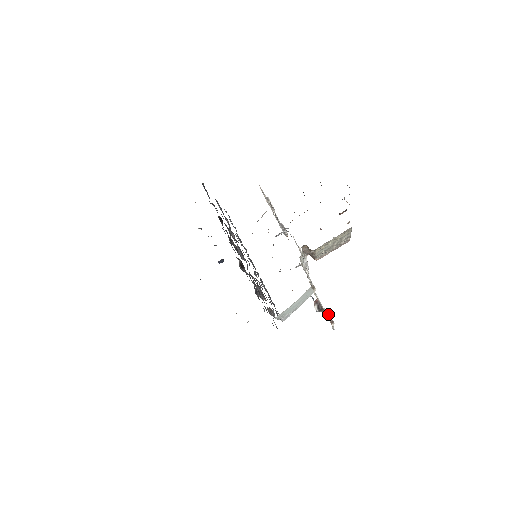
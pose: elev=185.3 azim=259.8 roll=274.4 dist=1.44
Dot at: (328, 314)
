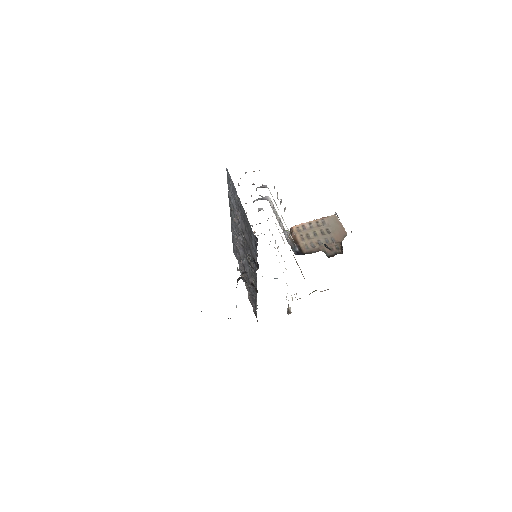
Dot at: occluded
